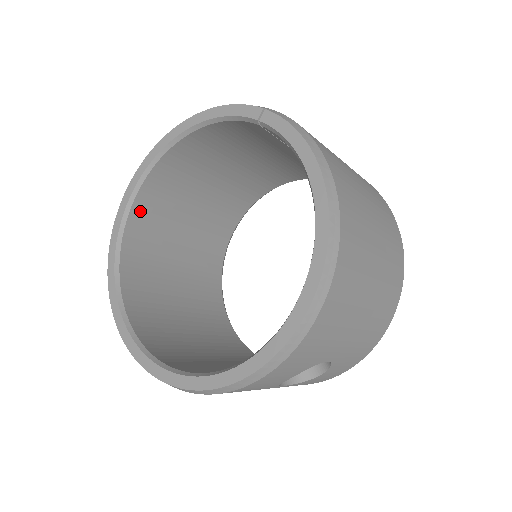
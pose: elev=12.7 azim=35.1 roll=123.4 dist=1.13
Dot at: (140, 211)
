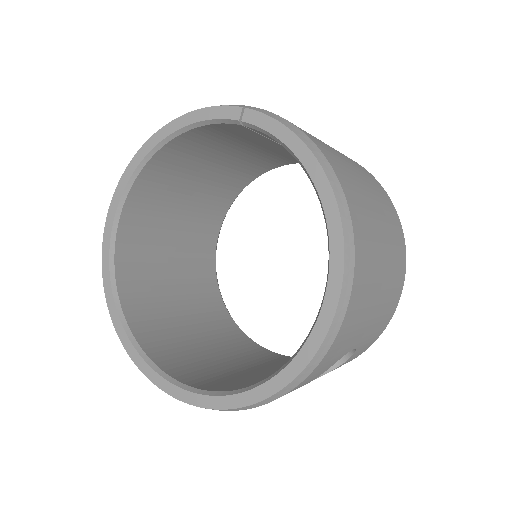
Dot at: (126, 233)
